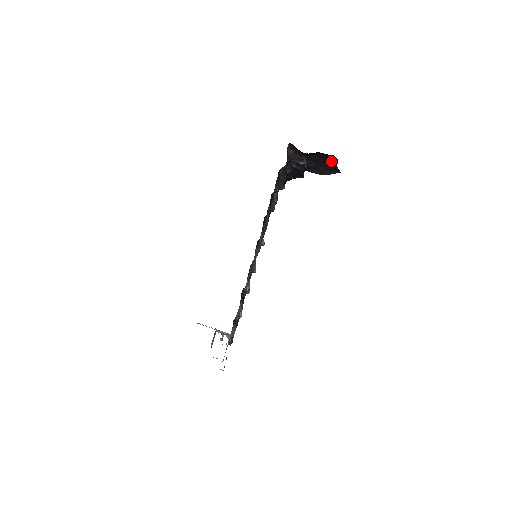
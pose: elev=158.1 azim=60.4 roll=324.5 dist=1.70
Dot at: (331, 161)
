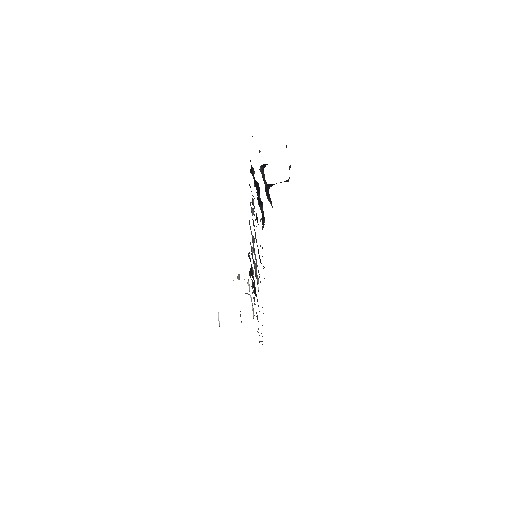
Dot at: occluded
